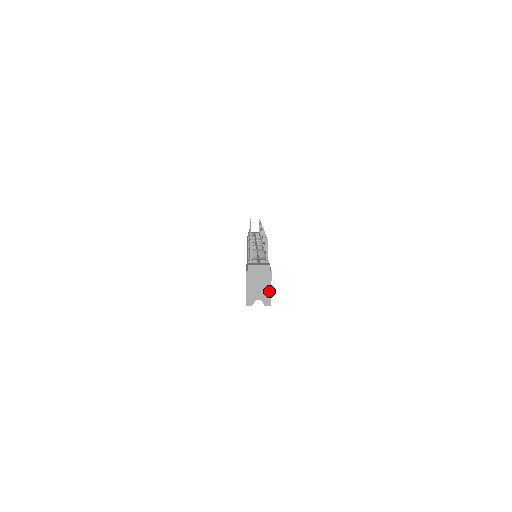
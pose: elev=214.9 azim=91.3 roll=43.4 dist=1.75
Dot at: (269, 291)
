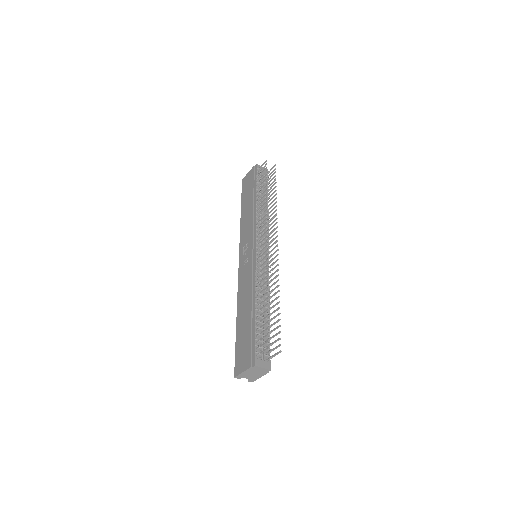
Dot at: (258, 378)
